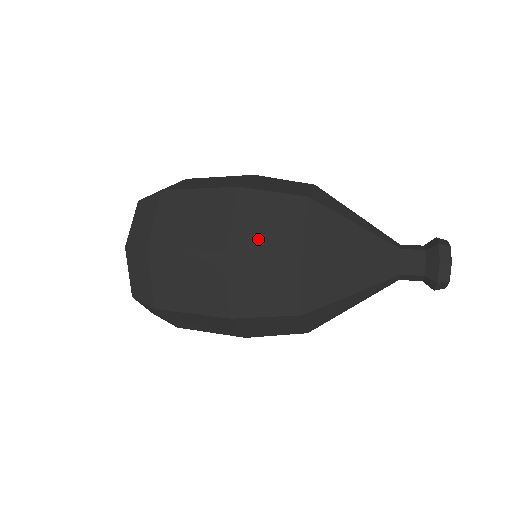
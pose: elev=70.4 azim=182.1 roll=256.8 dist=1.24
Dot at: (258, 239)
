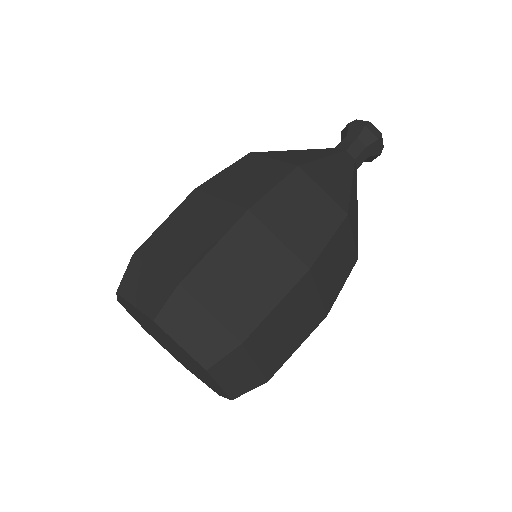
Dot at: (258, 187)
